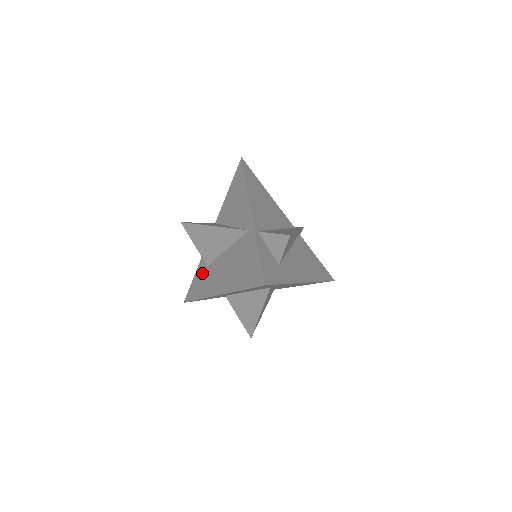
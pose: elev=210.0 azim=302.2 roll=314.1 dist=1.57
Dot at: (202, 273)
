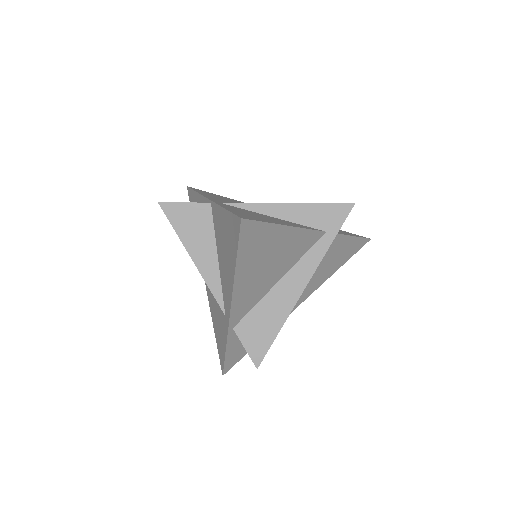
Dot at: occluded
